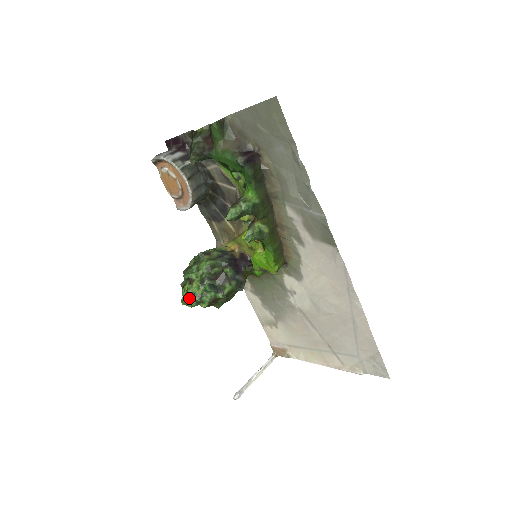
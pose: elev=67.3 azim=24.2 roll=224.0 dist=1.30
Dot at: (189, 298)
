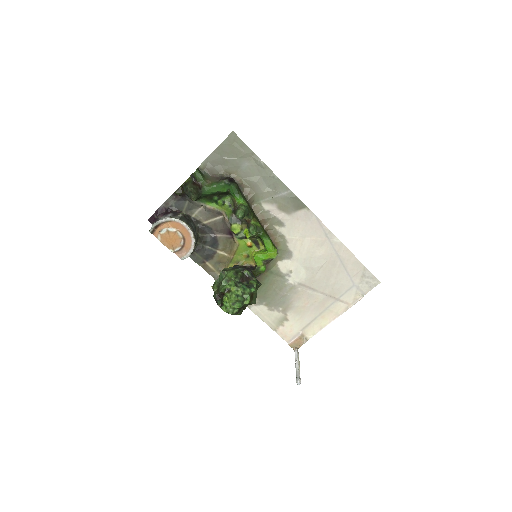
Dot at: (236, 301)
